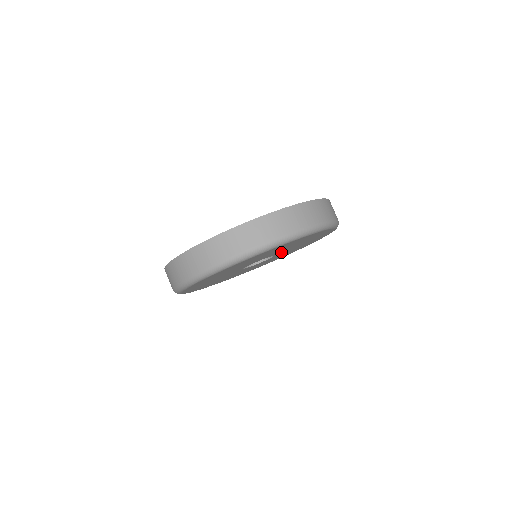
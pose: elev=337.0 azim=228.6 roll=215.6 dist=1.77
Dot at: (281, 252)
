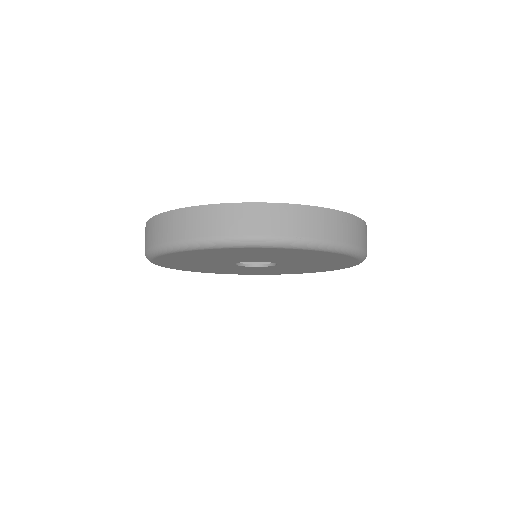
Dot at: (285, 262)
